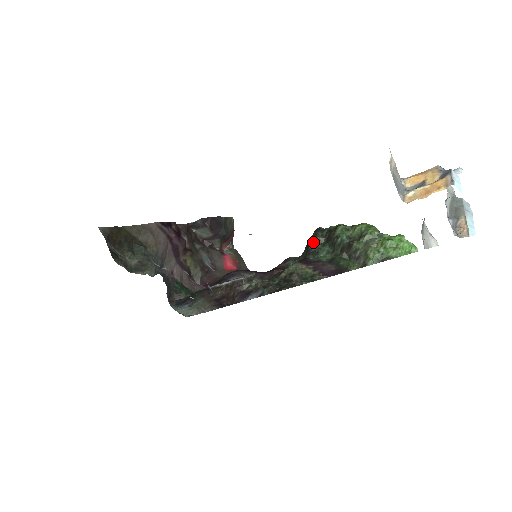
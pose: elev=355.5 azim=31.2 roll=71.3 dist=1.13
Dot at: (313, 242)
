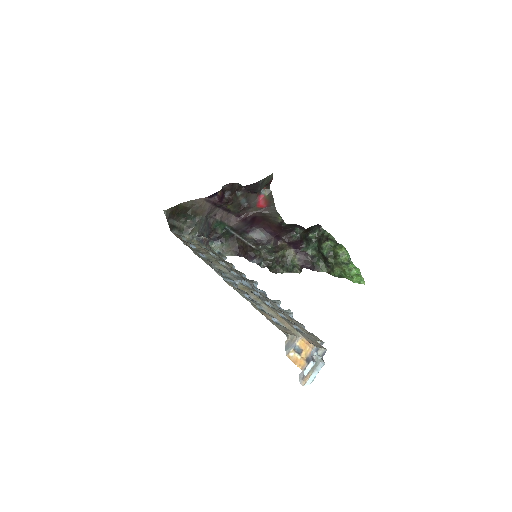
Dot at: (309, 237)
